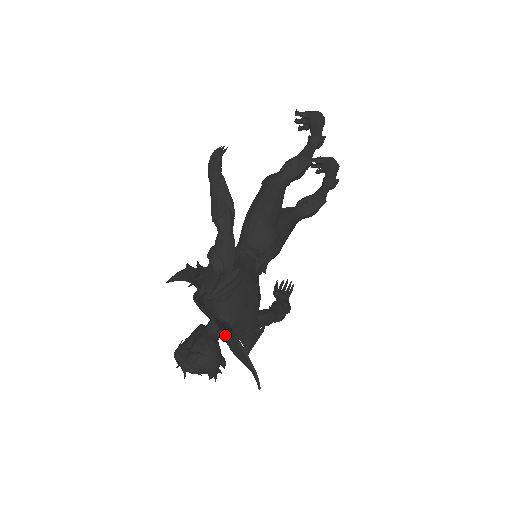
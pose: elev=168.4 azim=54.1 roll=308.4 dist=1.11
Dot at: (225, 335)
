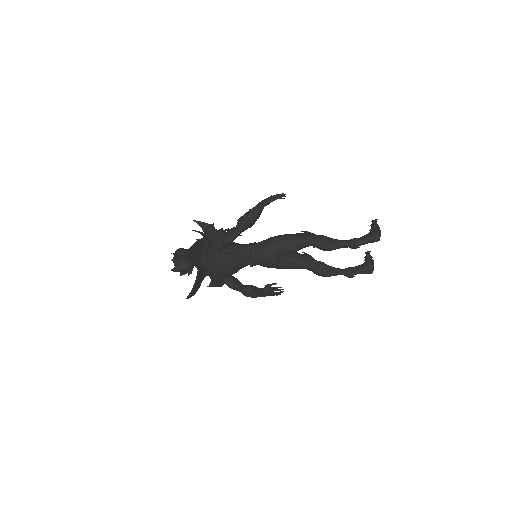
Dot at: occluded
